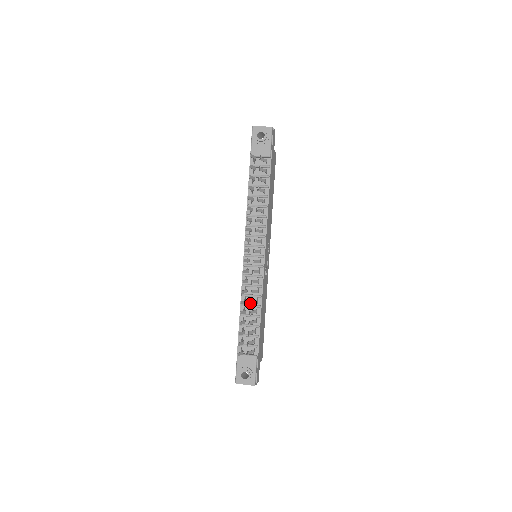
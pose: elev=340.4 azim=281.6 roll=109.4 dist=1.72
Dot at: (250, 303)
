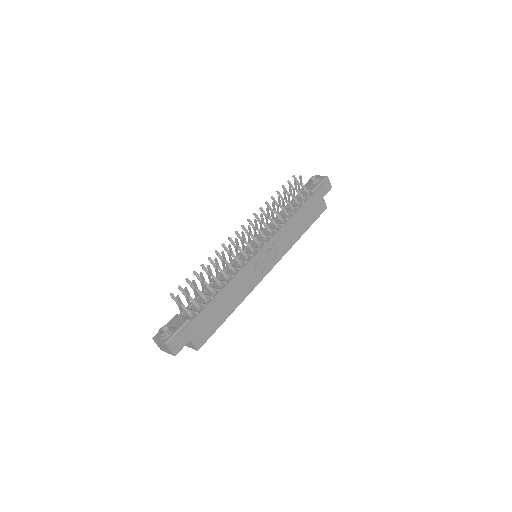
Dot at: (215, 260)
